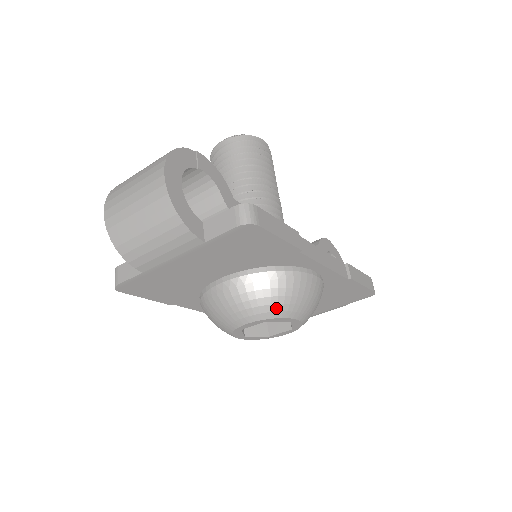
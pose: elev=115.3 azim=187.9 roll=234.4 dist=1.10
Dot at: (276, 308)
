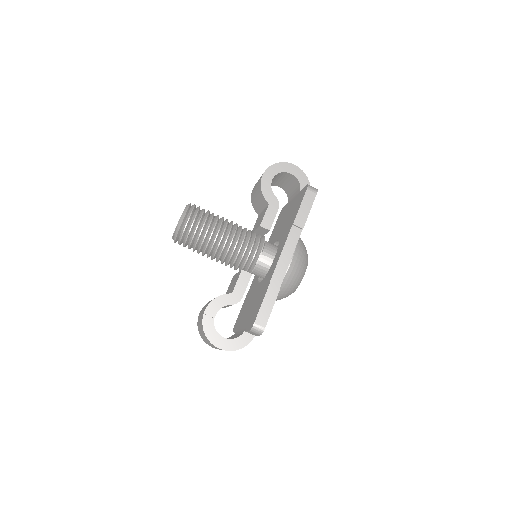
Dot at: (295, 288)
